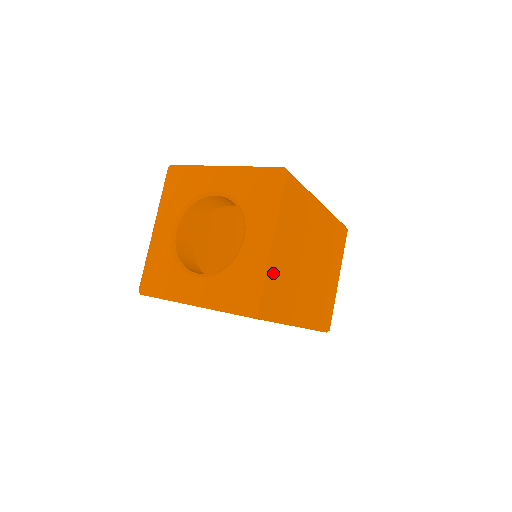
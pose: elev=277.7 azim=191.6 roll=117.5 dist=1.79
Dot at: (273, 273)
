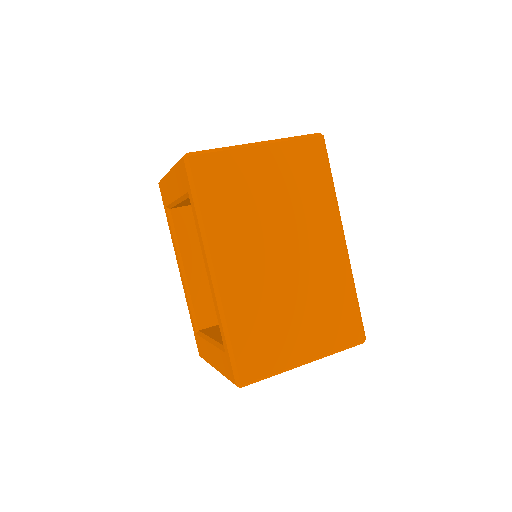
Dot at: (235, 165)
